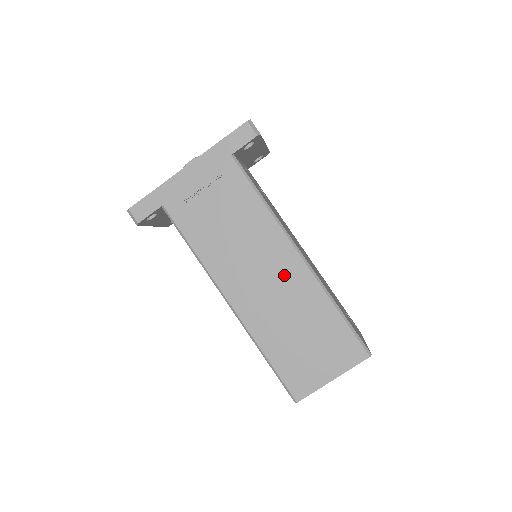
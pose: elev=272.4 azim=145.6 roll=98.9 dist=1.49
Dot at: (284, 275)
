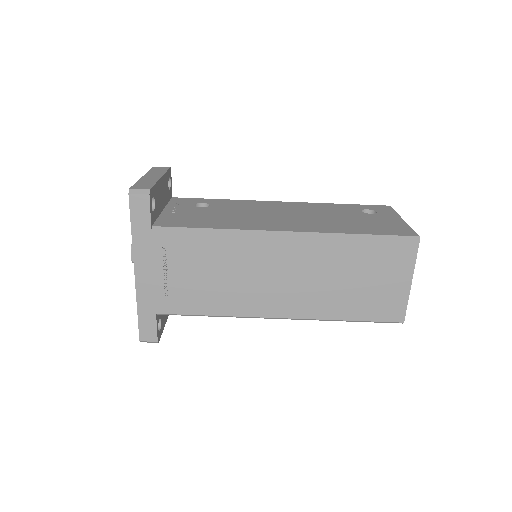
Dot at: (293, 260)
